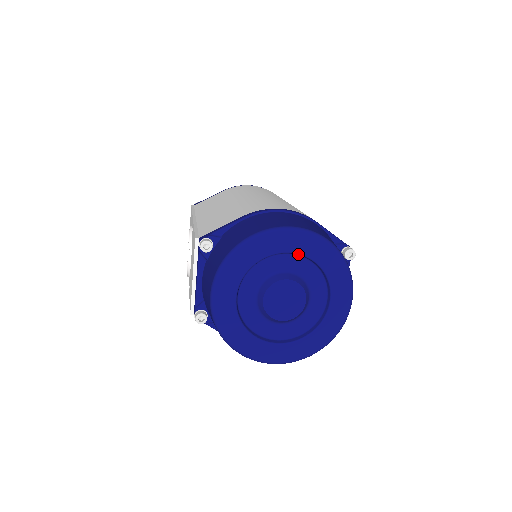
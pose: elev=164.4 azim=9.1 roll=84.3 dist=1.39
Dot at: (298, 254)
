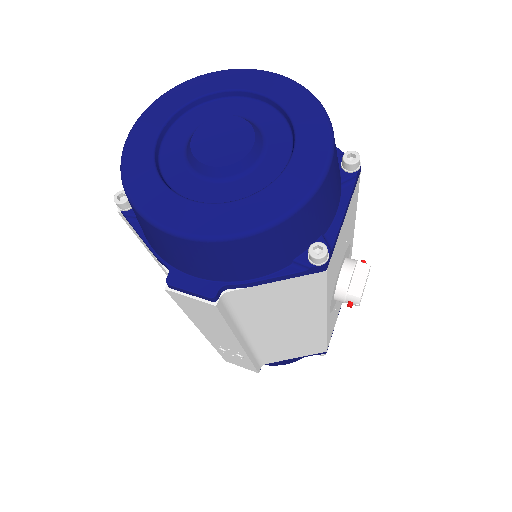
Dot at: (260, 95)
